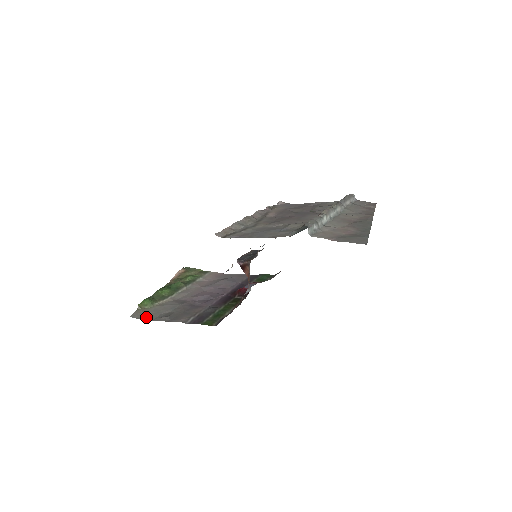
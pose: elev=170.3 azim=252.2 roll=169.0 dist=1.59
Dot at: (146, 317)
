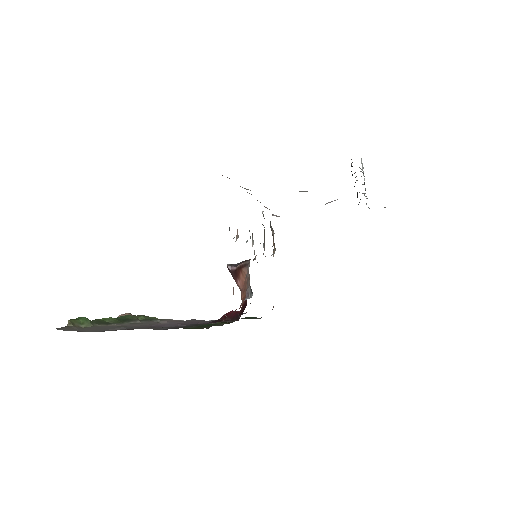
Dot at: (83, 330)
